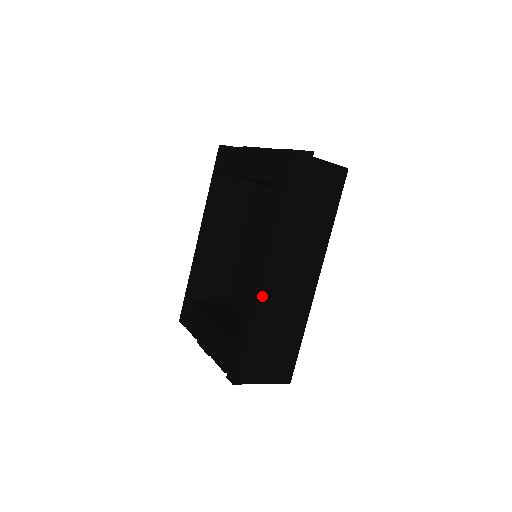
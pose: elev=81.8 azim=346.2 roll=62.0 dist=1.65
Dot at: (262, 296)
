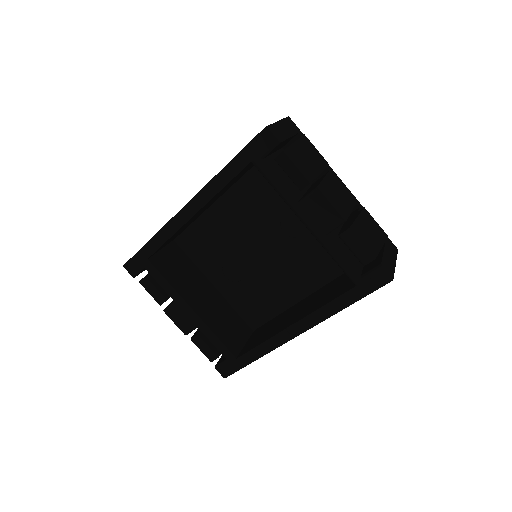
Dot at: occluded
